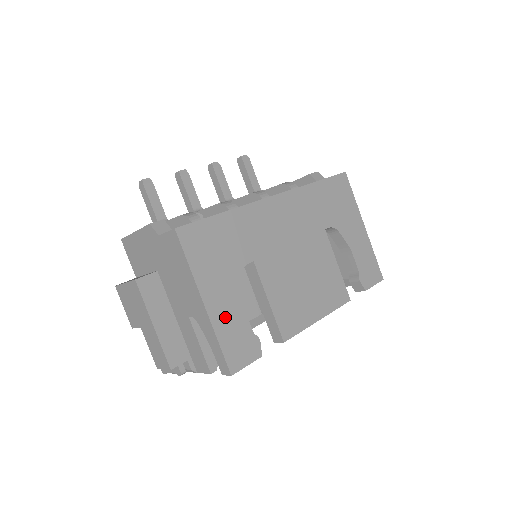
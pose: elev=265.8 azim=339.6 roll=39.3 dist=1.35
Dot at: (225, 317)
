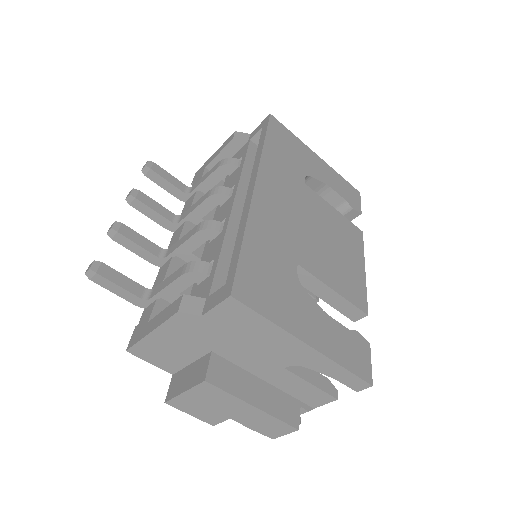
Dot at: (328, 339)
